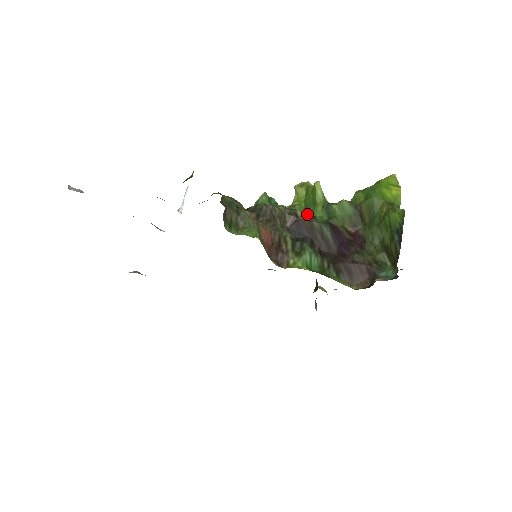
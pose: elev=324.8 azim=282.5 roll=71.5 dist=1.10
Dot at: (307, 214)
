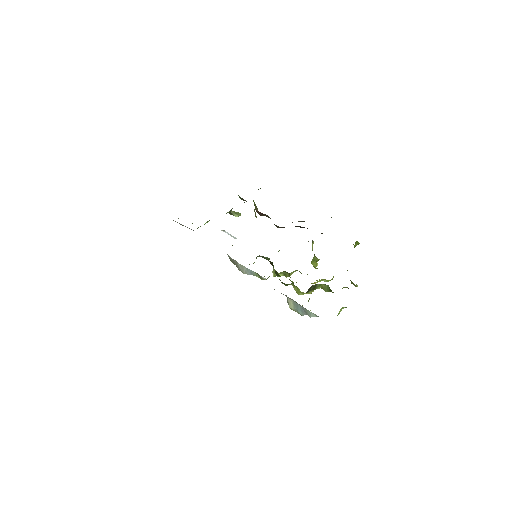
Dot at: occluded
